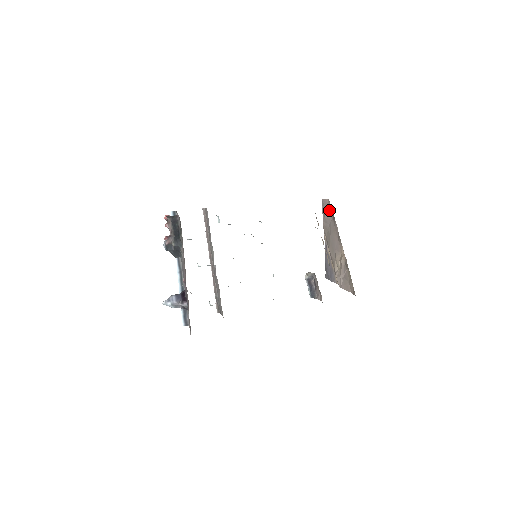
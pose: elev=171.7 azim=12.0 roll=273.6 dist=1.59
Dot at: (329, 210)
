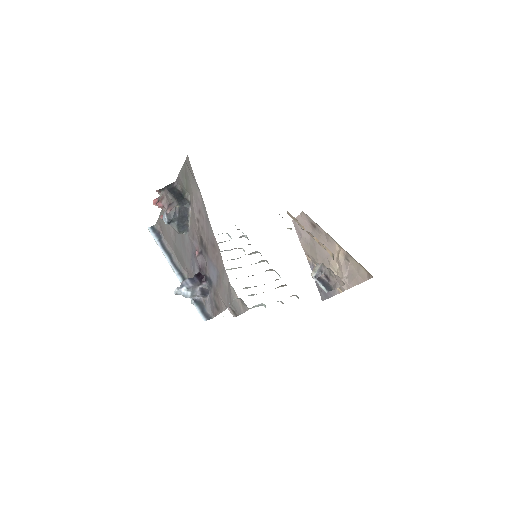
Dot at: (305, 223)
